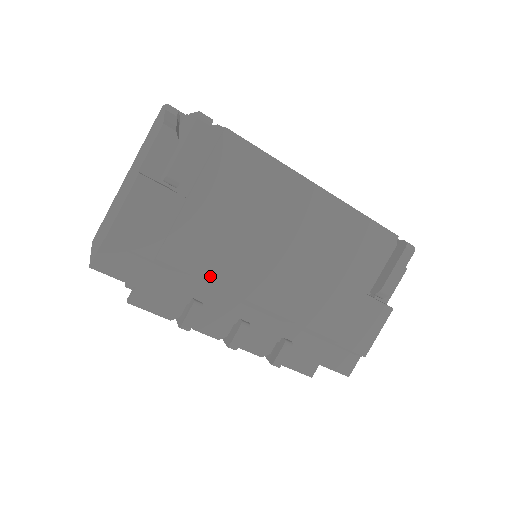
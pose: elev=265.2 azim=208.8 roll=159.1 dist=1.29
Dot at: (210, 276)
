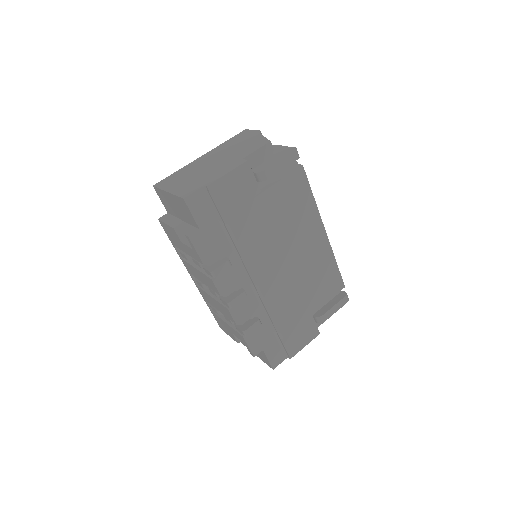
Dot at: (245, 248)
